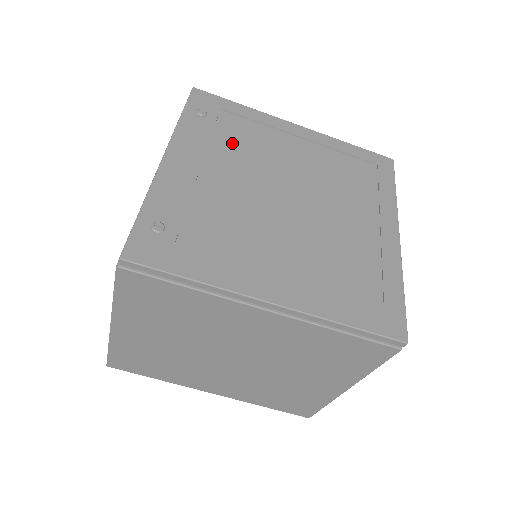
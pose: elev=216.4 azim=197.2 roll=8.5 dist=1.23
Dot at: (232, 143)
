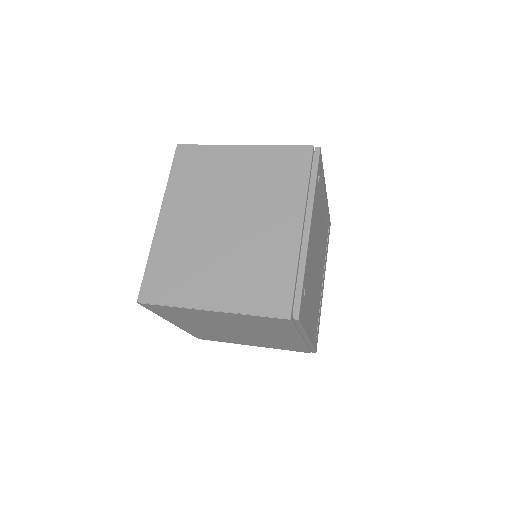
Dot at: (318, 211)
